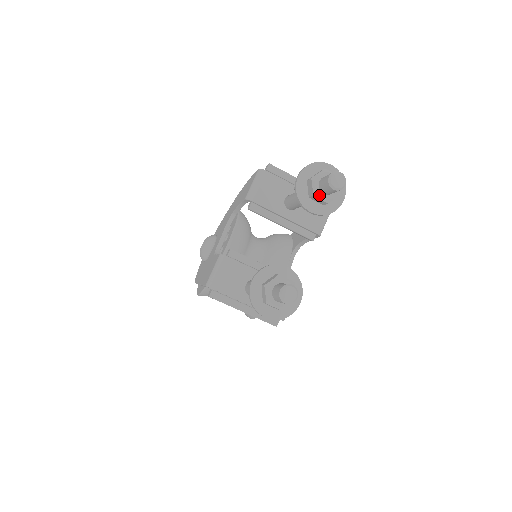
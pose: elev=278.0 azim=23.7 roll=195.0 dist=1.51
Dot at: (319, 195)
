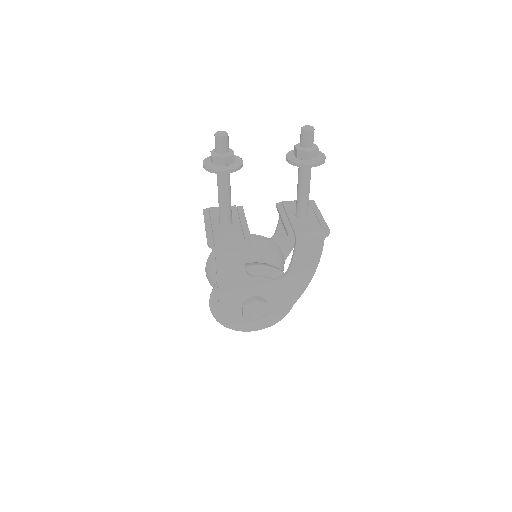
Dot at: (297, 145)
